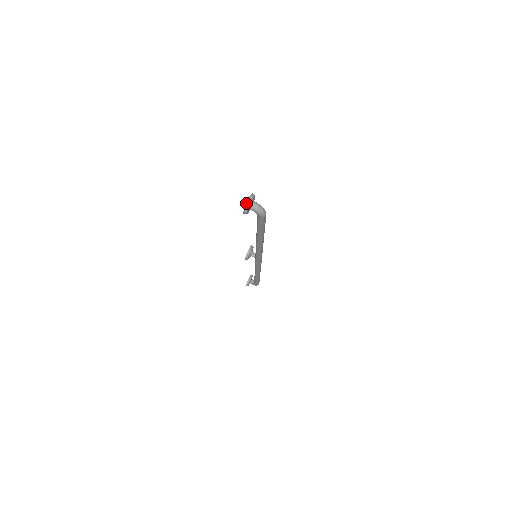
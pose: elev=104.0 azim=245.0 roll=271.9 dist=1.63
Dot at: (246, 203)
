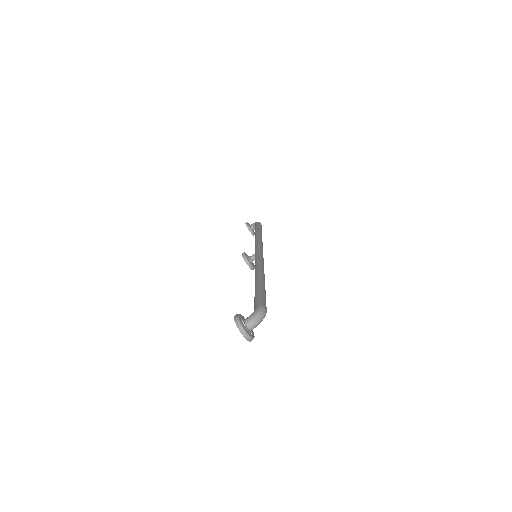
Dot at: (246, 339)
